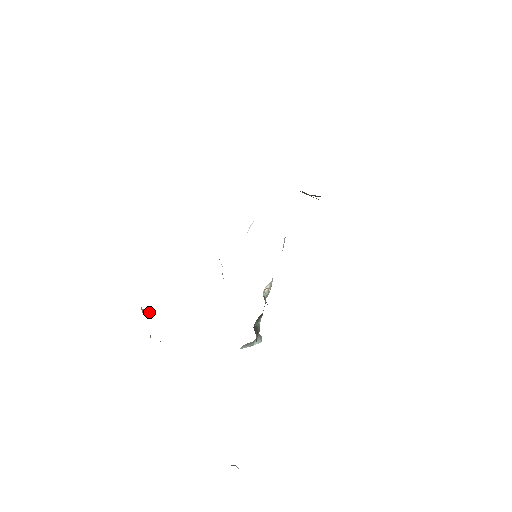
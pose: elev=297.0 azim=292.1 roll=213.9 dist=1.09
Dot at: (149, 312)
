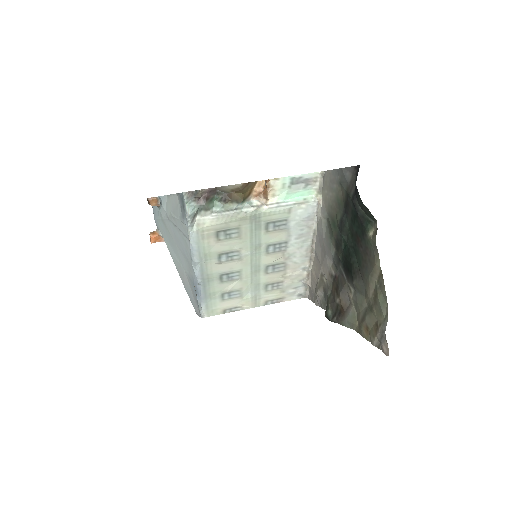
Dot at: (153, 235)
